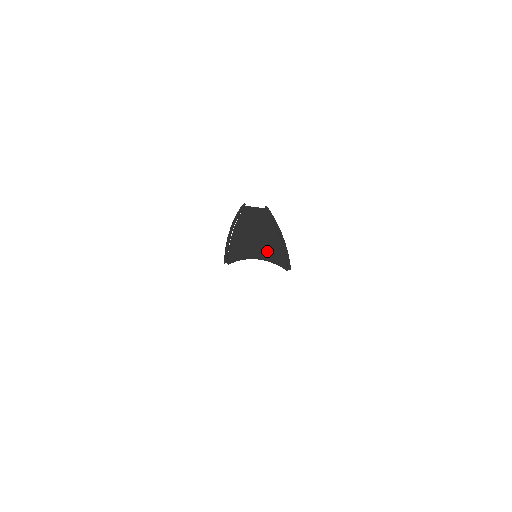
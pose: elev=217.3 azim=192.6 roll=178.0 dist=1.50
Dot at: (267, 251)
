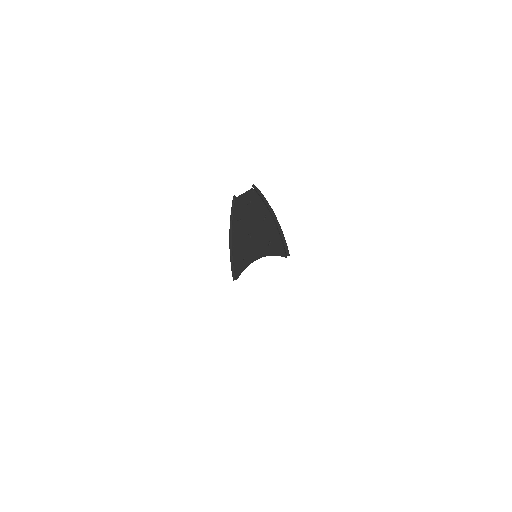
Dot at: (264, 244)
